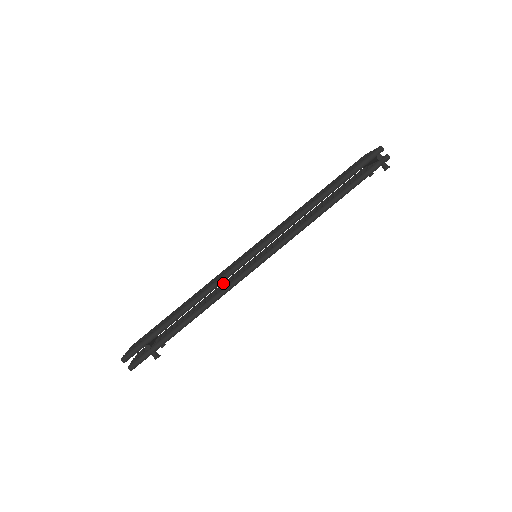
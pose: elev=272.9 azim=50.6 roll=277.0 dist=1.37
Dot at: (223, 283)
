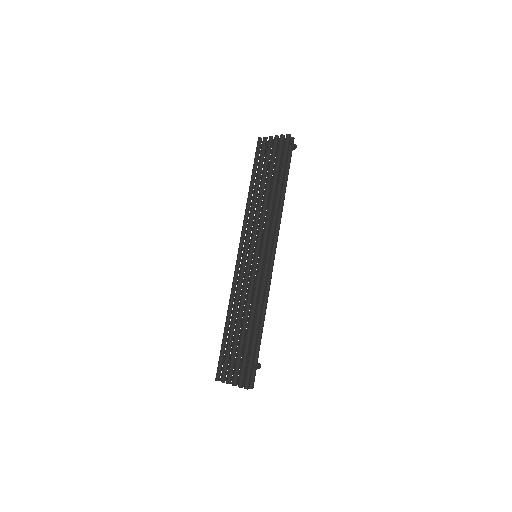
Dot at: occluded
